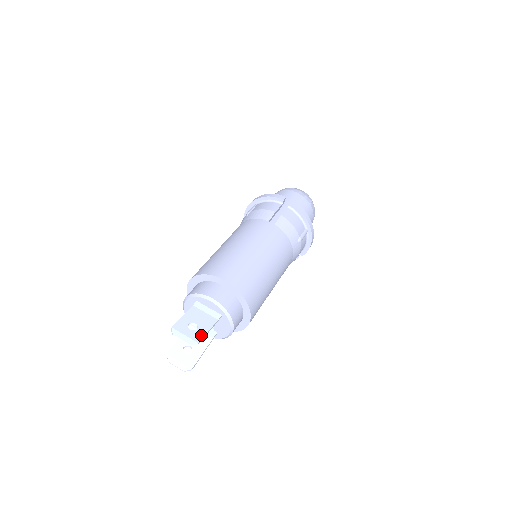
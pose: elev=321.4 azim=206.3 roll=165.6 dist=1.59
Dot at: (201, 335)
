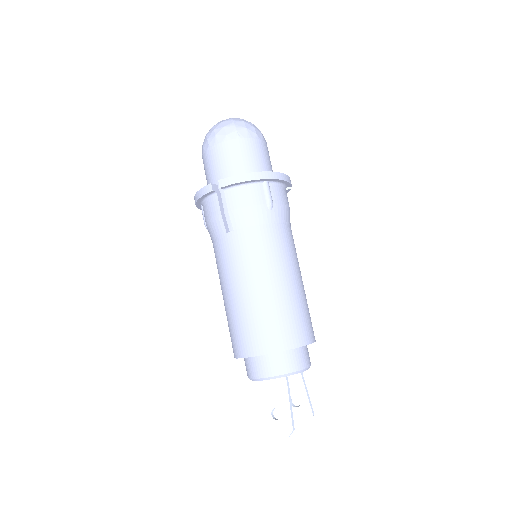
Dot at: (288, 418)
